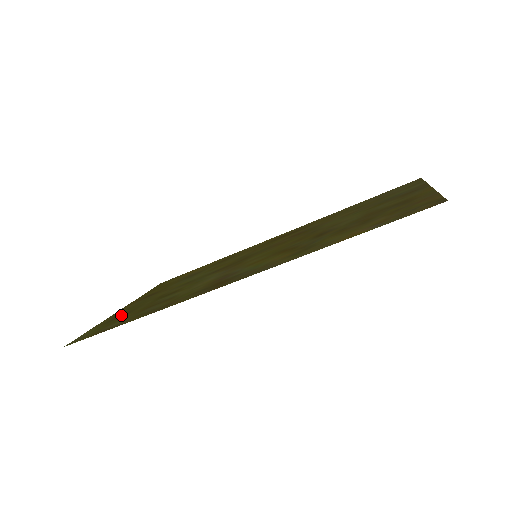
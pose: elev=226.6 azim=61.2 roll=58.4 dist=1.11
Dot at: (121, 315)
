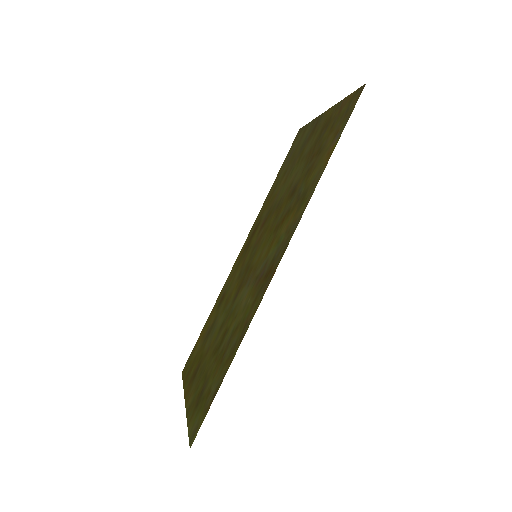
Dot at: (201, 392)
